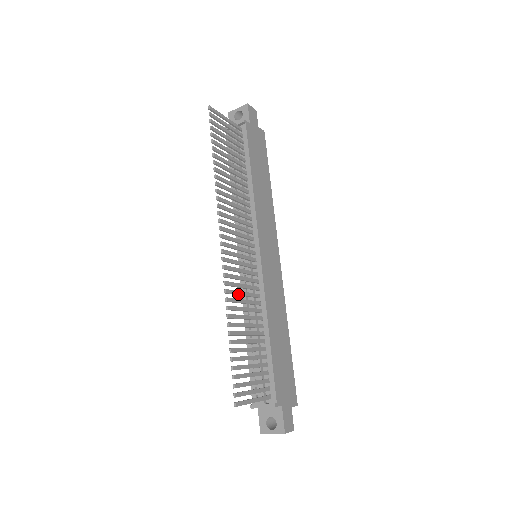
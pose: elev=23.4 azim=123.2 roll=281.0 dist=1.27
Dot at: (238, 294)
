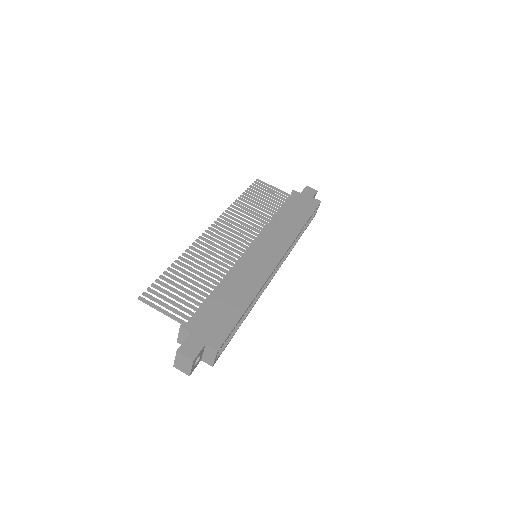
Dot at: (203, 254)
